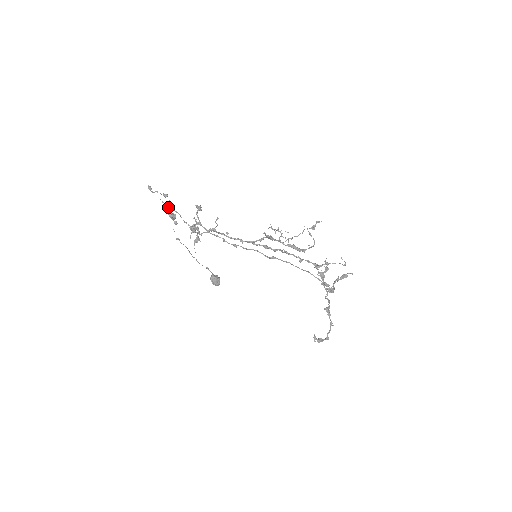
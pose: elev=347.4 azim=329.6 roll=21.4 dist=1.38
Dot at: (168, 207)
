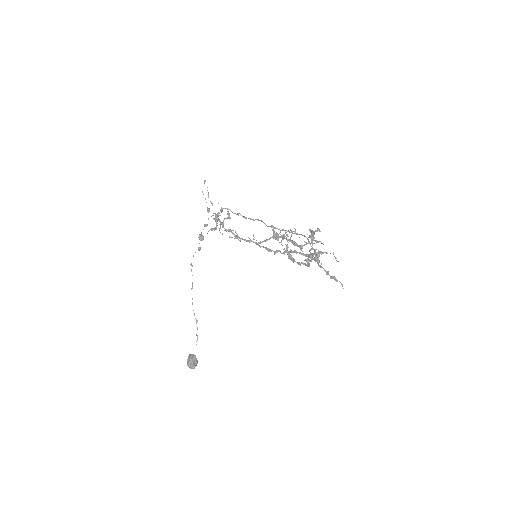
Dot at: occluded
